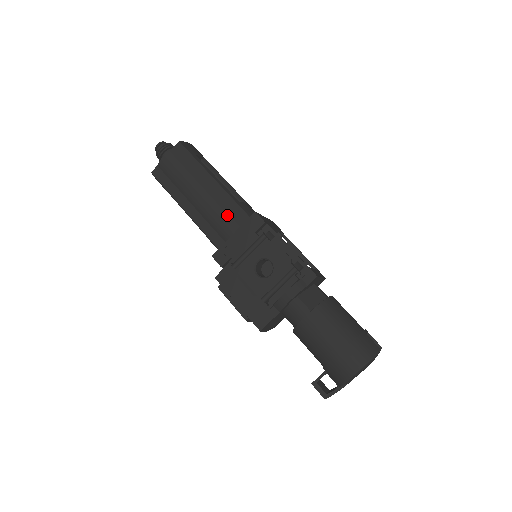
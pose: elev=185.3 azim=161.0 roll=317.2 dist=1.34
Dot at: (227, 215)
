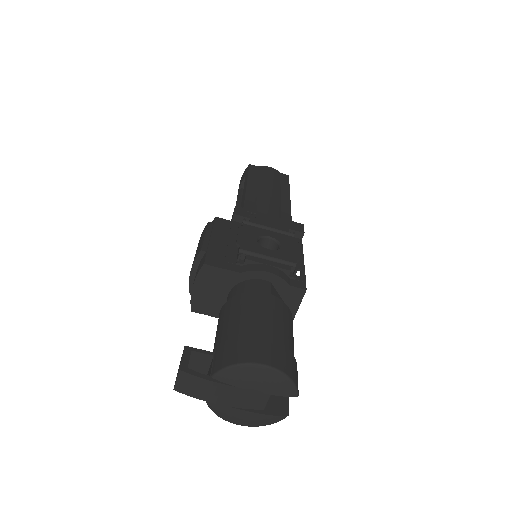
Dot at: (277, 211)
